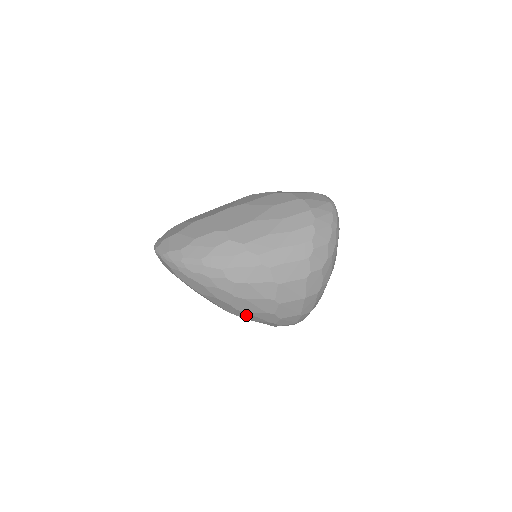
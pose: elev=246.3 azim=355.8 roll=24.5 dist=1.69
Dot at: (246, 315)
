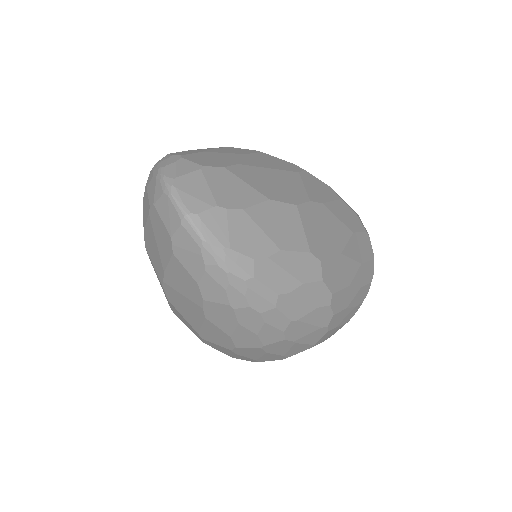
Dot at: (221, 348)
